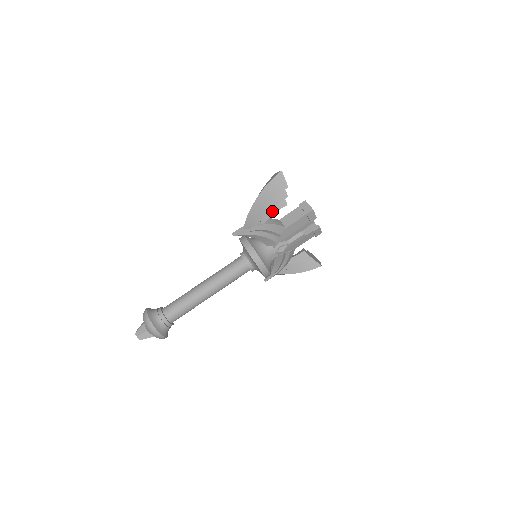
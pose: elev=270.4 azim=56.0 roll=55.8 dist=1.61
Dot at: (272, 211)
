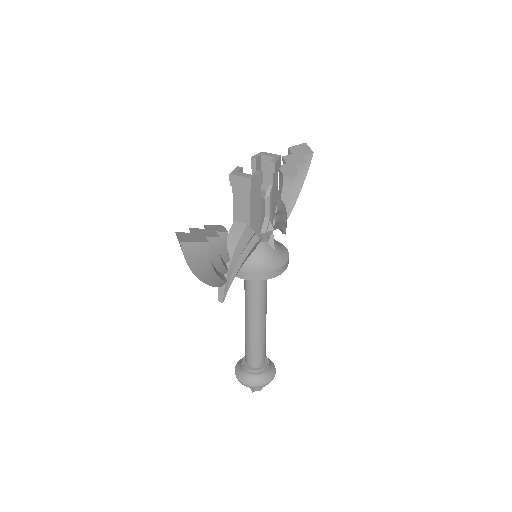
Dot at: (222, 250)
